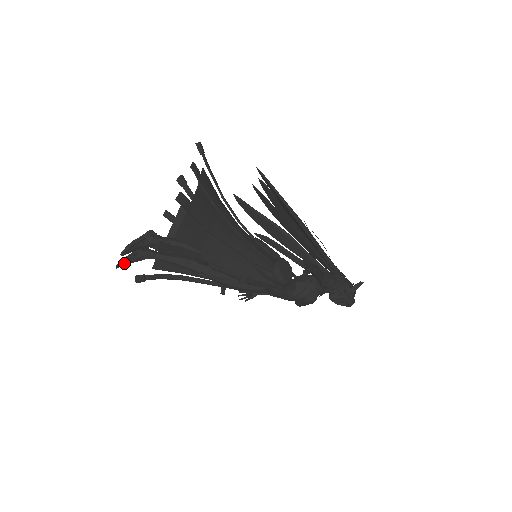
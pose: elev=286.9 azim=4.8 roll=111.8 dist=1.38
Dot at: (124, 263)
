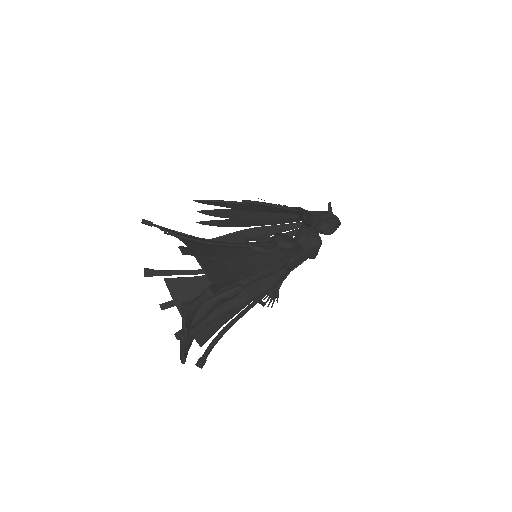
Dot at: (185, 355)
